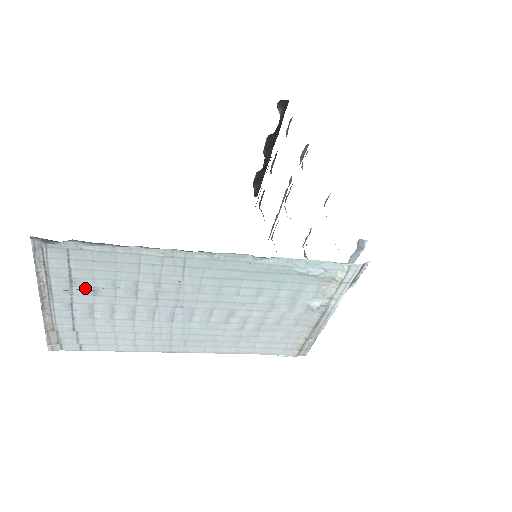
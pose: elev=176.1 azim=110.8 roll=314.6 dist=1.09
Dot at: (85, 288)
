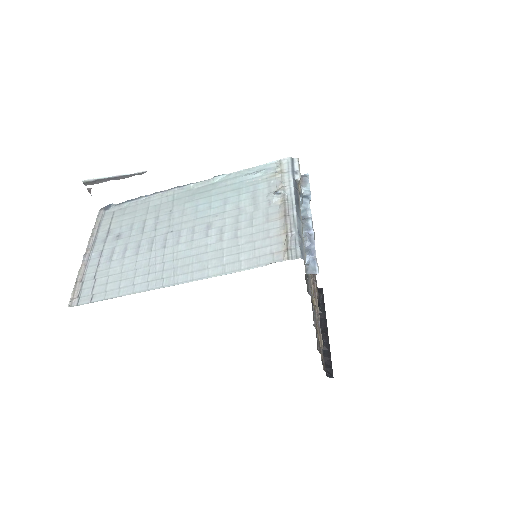
Dot at: (114, 236)
